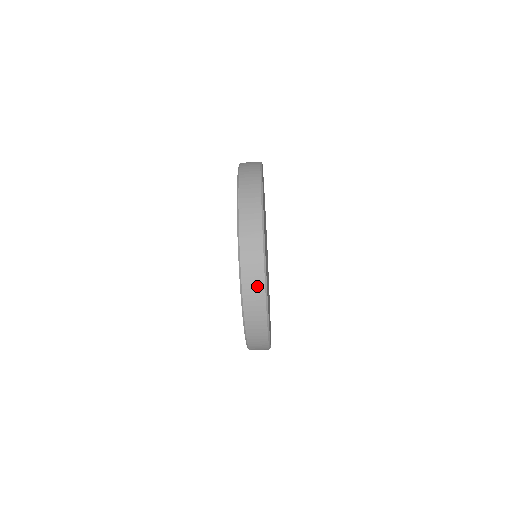
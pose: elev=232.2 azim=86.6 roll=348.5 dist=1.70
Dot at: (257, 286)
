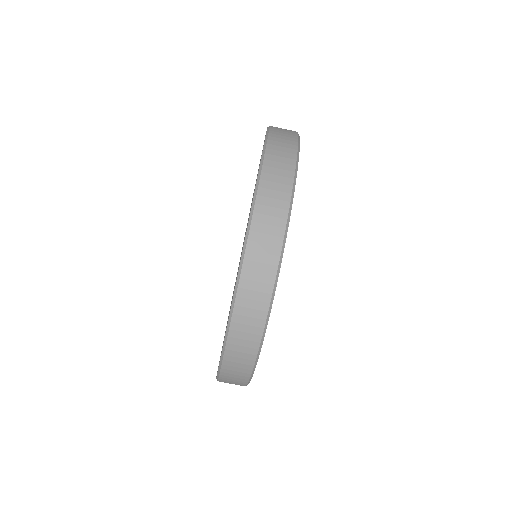
Dot at: (250, 337)
